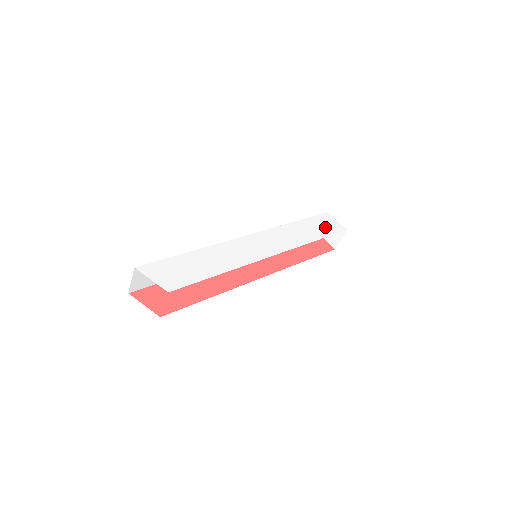
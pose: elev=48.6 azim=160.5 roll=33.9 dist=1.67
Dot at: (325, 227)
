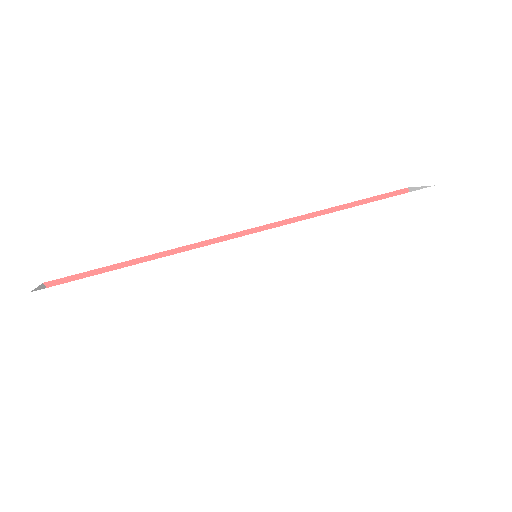
Dot at: (404, 225)
